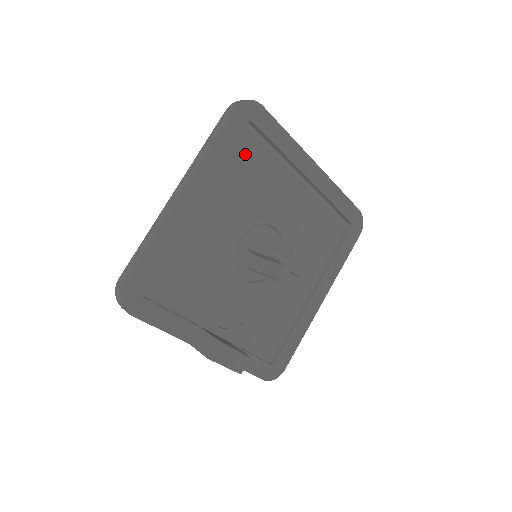
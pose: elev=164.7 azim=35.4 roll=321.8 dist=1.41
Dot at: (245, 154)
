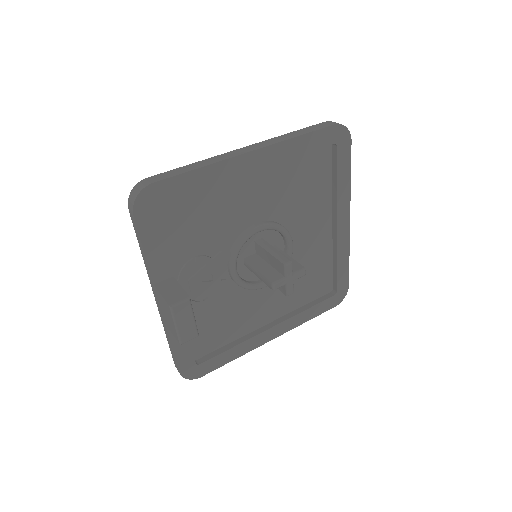
Dot at: (312, 167)
